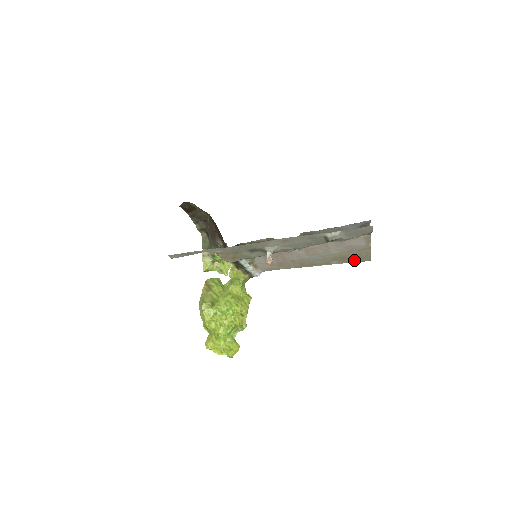
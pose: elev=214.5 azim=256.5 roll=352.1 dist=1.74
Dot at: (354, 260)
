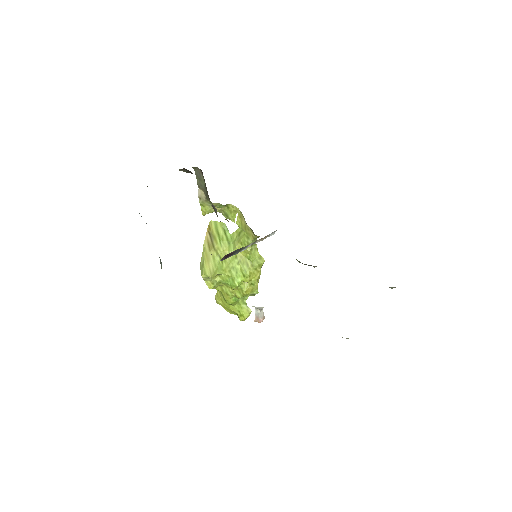
Dot at: occluded
